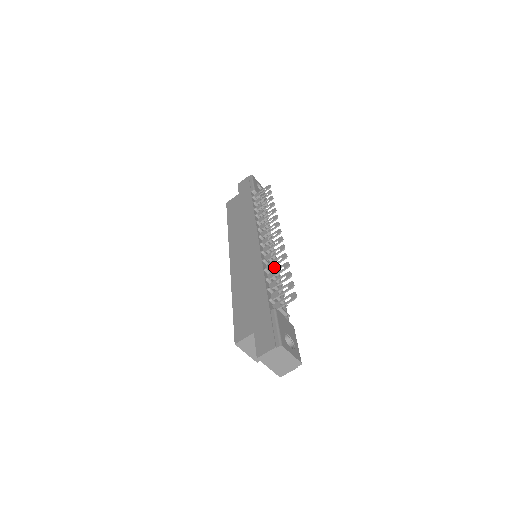
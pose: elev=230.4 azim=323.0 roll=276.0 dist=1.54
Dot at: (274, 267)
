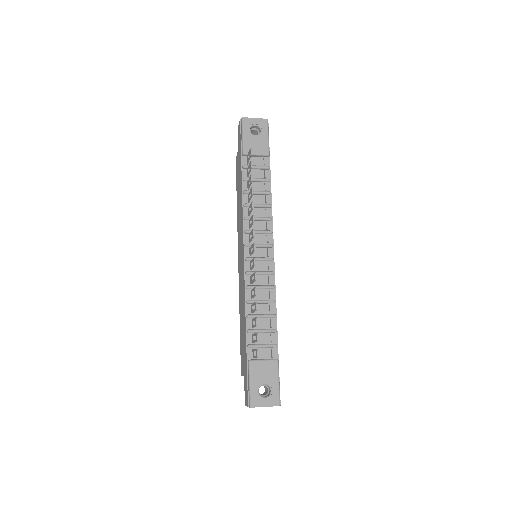
Dot at: (267, 277)
